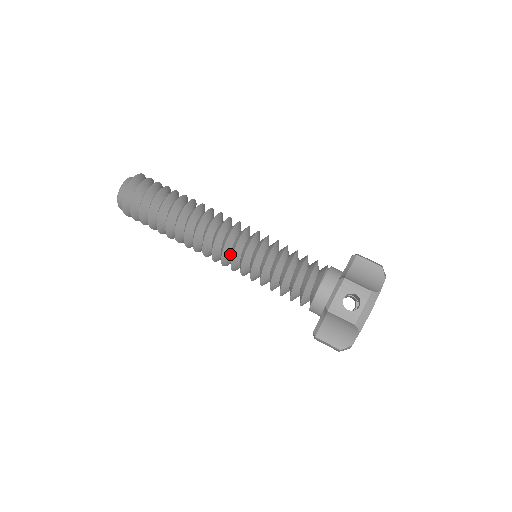
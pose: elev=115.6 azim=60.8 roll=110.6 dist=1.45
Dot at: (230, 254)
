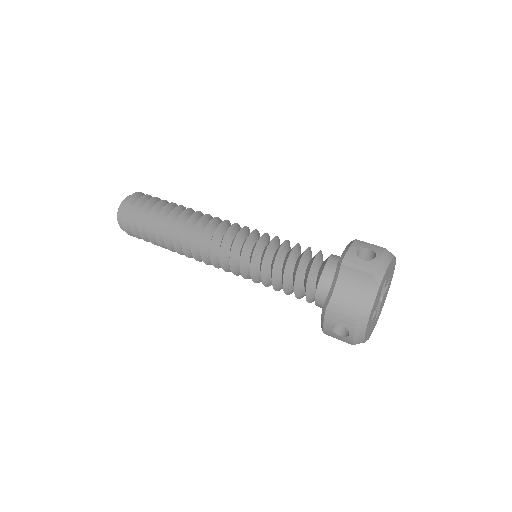
Dot at: (230, 247)
